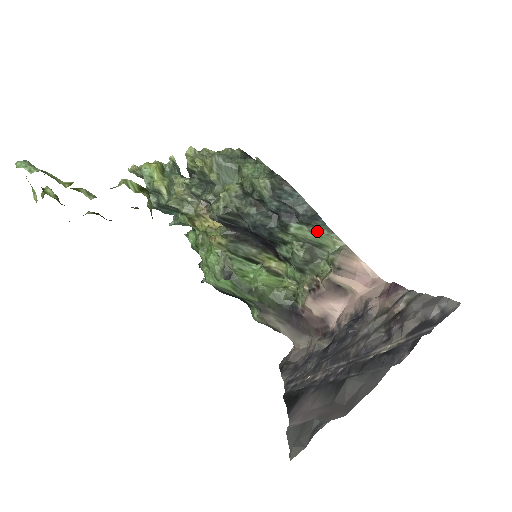
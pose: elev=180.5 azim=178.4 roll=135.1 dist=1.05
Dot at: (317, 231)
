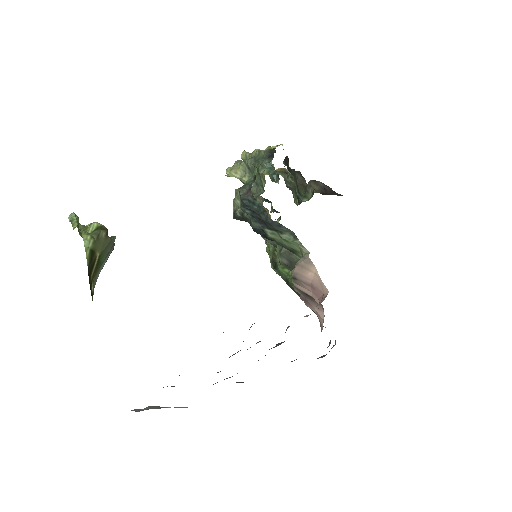
Dot at: (285, 237)
